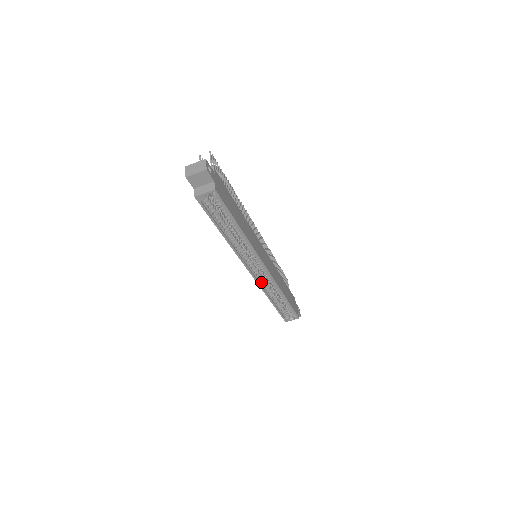
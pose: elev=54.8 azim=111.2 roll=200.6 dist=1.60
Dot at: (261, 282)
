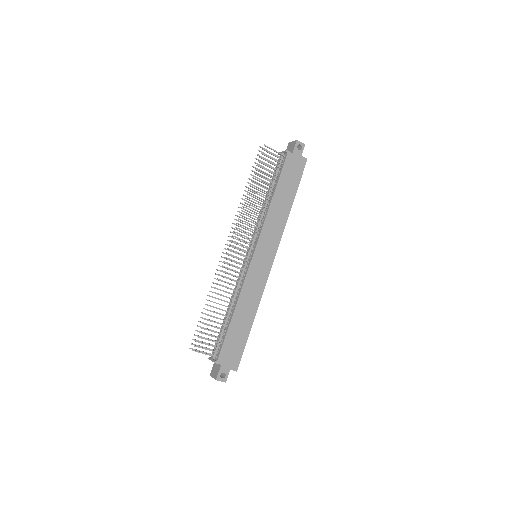
Dot at: occluded
